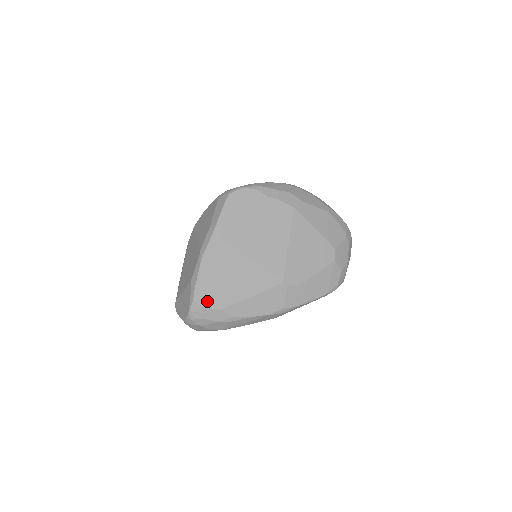
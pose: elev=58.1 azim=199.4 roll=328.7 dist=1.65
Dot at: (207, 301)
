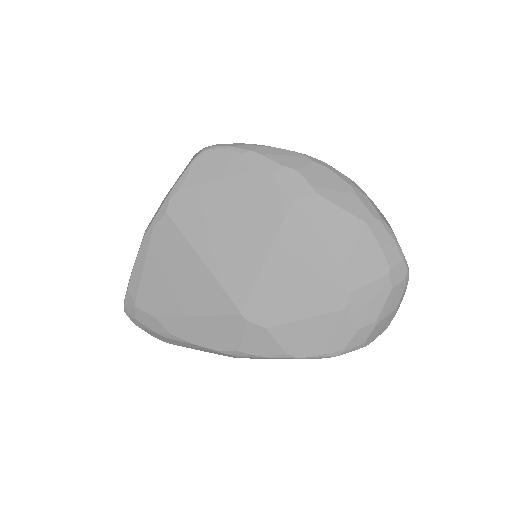
Dot at: (141, 299)
